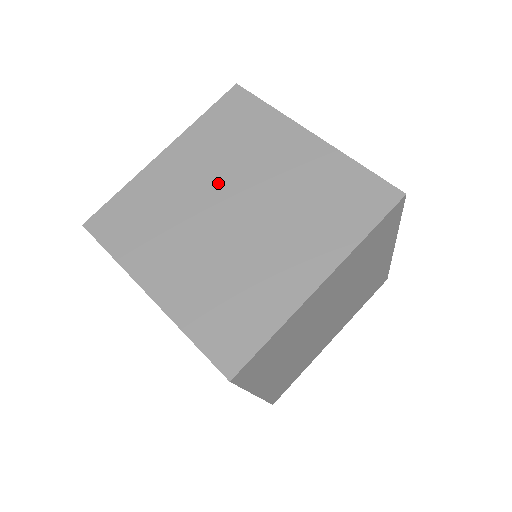
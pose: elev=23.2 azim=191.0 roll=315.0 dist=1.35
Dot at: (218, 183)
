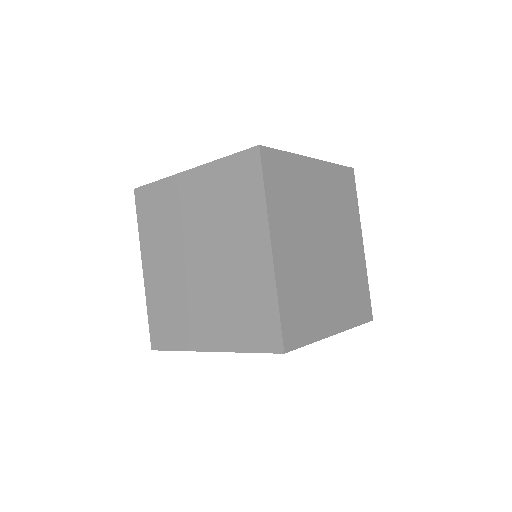
Dot at: (202, 230)
